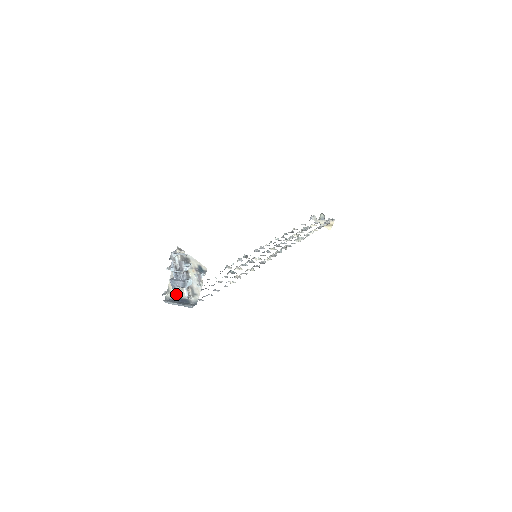
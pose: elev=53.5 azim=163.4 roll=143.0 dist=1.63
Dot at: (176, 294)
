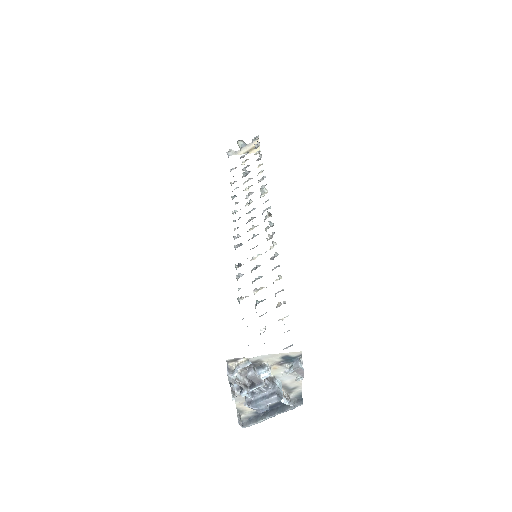
Dot at: occluded
